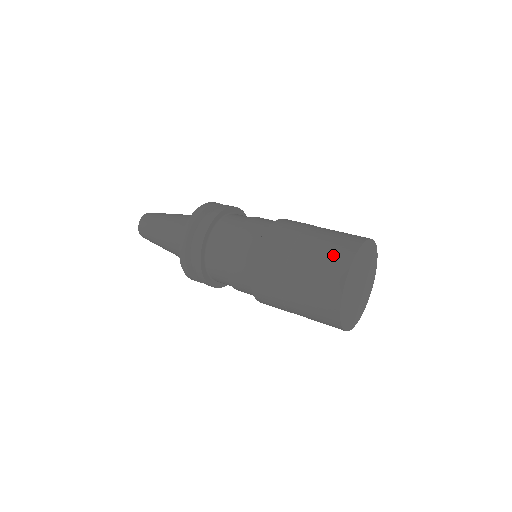
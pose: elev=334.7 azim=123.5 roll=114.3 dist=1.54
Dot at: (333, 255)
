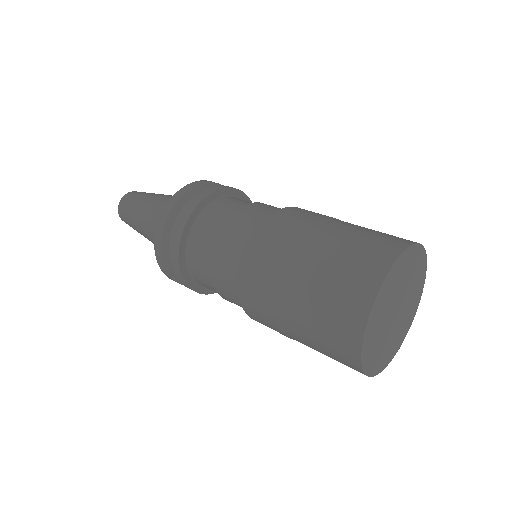
Dot at: (378, 239)
